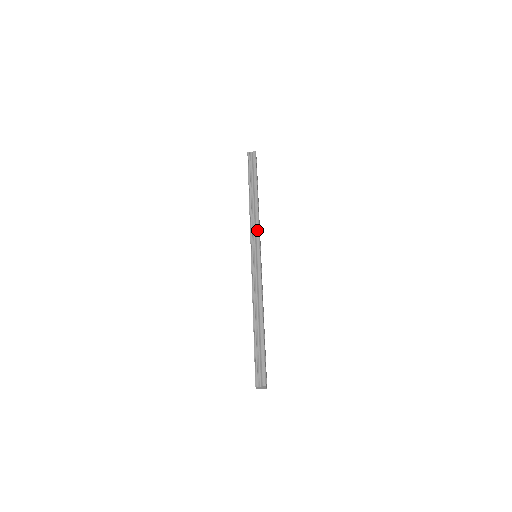
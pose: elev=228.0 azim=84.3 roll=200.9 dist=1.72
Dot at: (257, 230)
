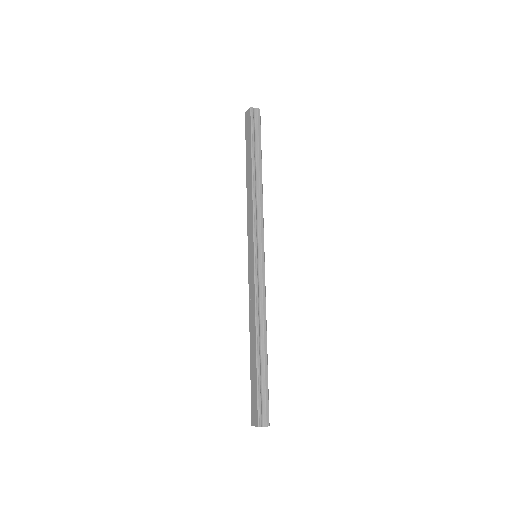
Dot at: (262, 223)
